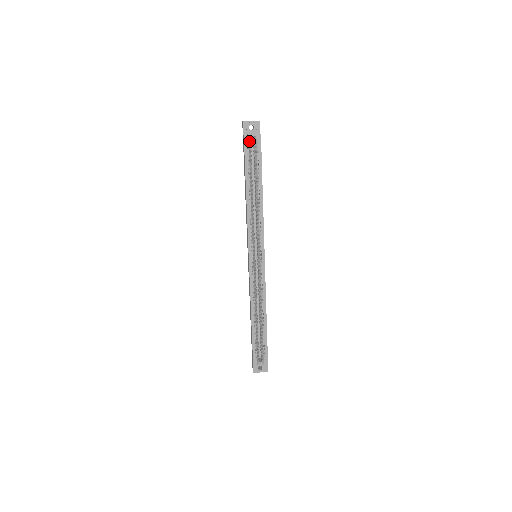
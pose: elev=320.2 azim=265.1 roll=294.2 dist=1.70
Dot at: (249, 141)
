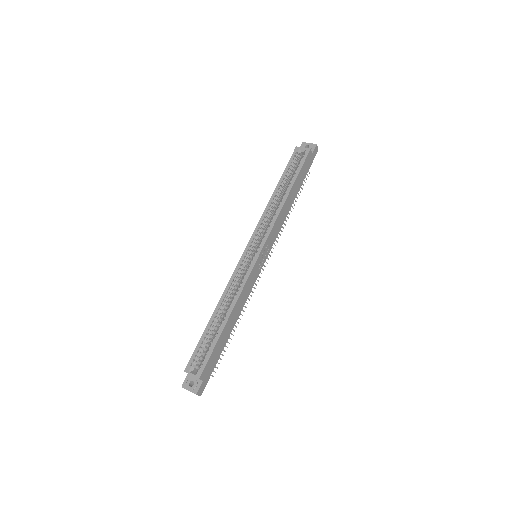
Dot at: (298, 152)
